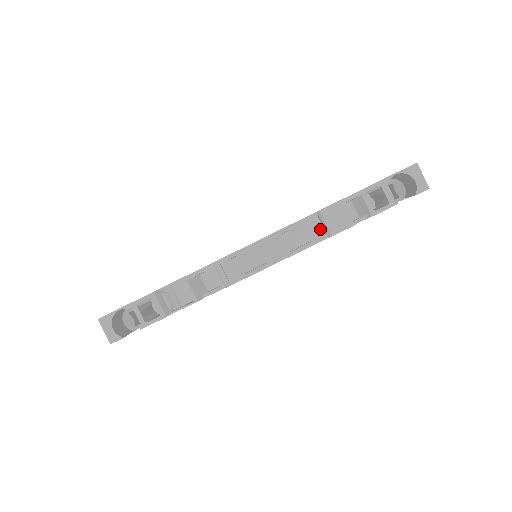
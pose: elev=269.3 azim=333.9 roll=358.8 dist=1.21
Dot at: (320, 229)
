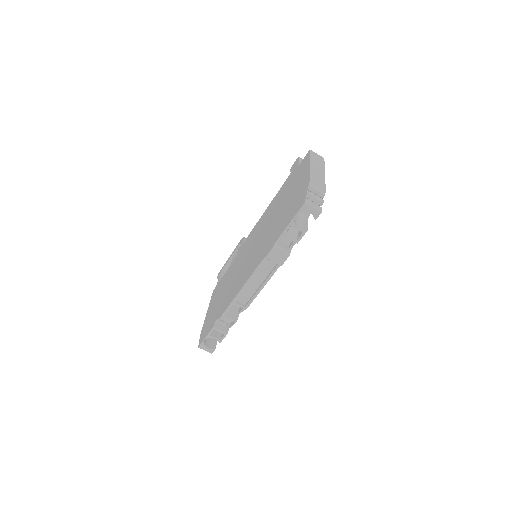
Dot at: occluded
